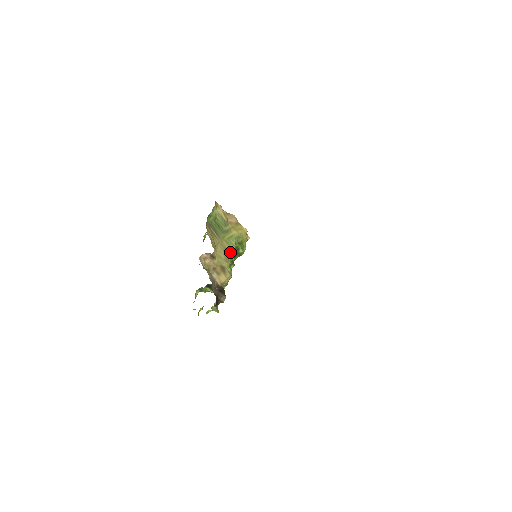
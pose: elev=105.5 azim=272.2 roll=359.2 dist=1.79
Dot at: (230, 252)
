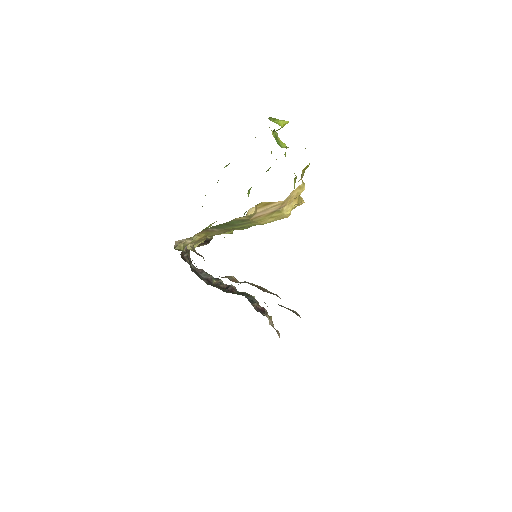
Dot at: occluded
